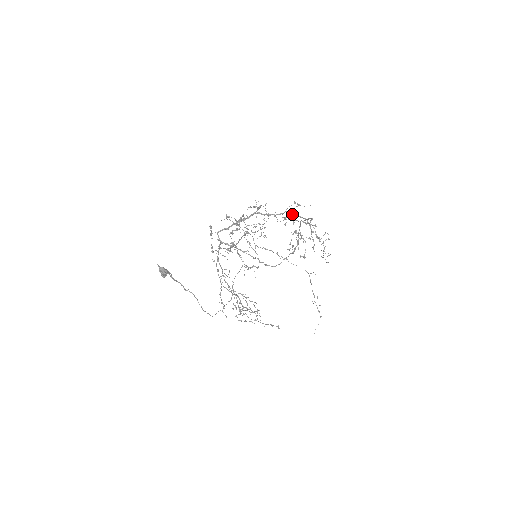
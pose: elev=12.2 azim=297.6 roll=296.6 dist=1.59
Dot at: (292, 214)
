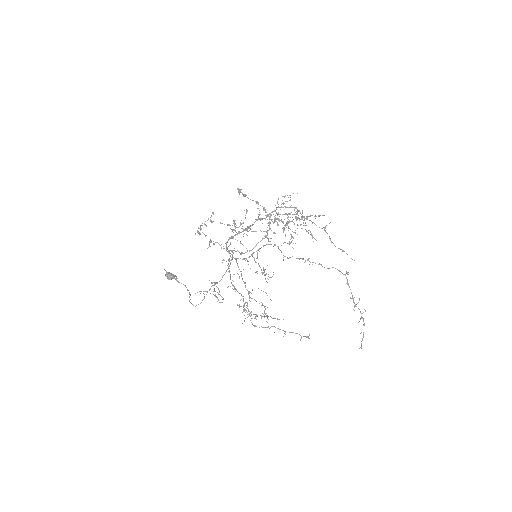
Dot at: (281, 207)
